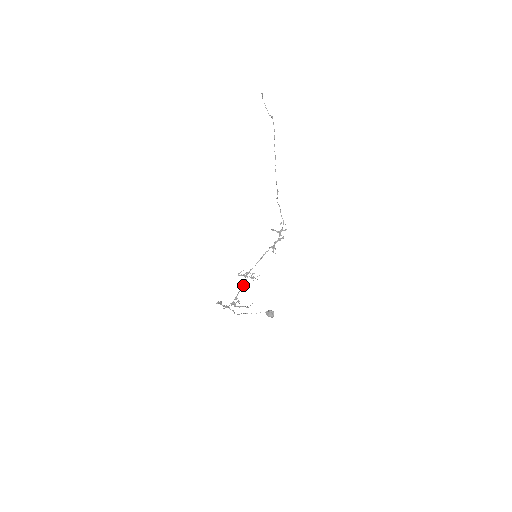
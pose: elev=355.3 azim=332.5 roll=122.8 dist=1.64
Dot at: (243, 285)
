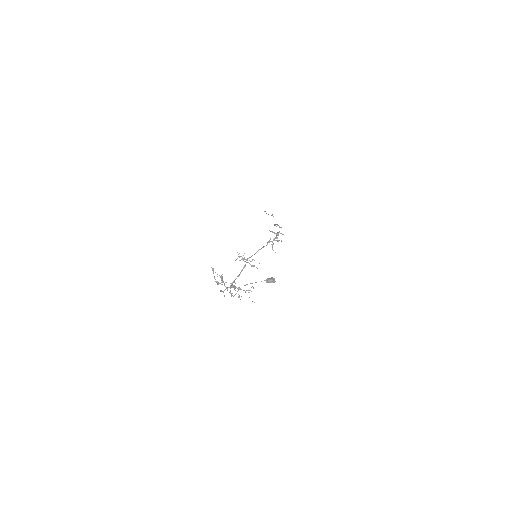
Dot at: (242, 270)
